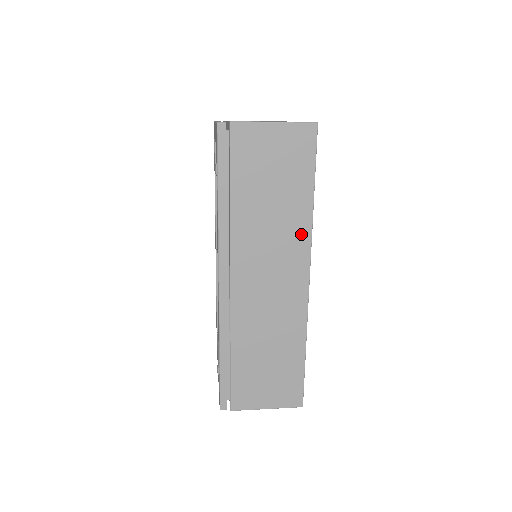
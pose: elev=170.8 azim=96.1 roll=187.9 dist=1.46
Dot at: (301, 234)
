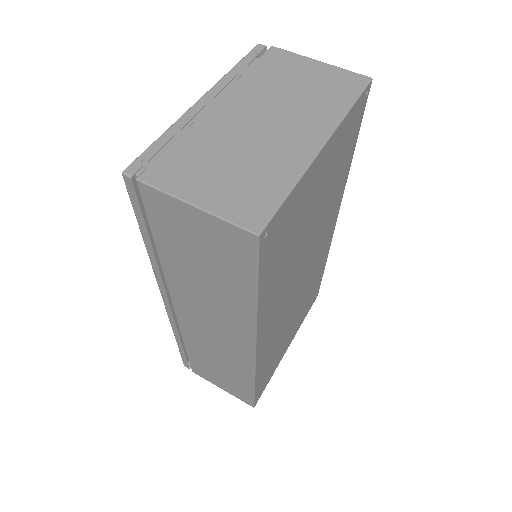
Dot at: (243, 319)
